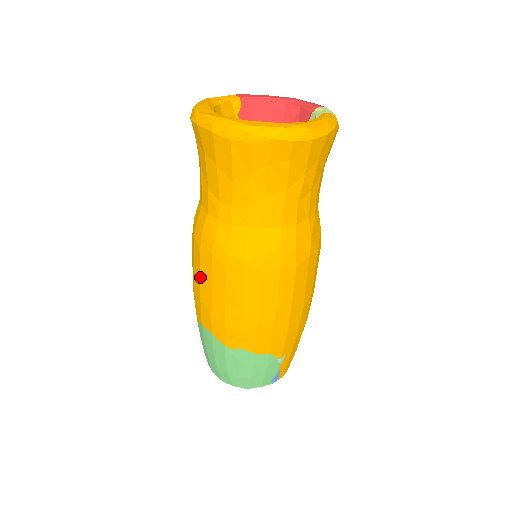
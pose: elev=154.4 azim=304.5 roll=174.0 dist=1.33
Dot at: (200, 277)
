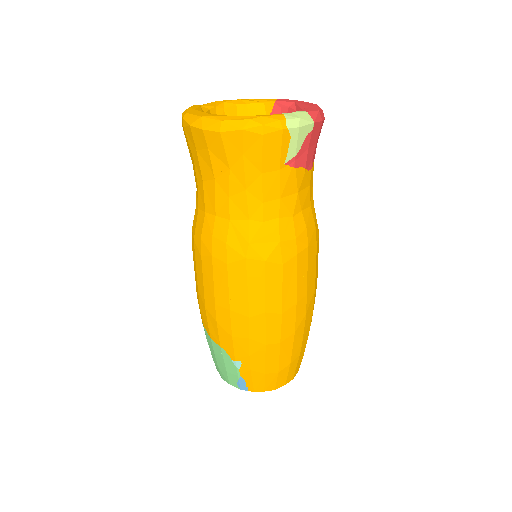
Dot at: occluded
